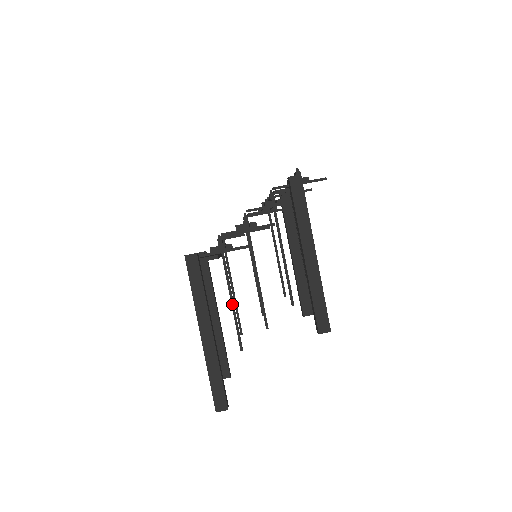
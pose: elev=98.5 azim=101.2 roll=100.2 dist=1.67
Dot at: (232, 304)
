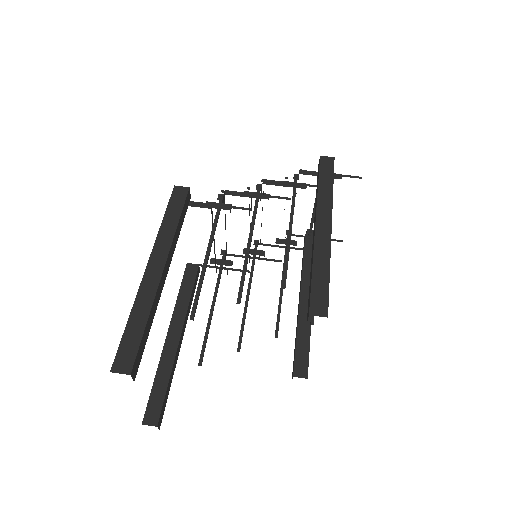
Dot at: (205, 262)
